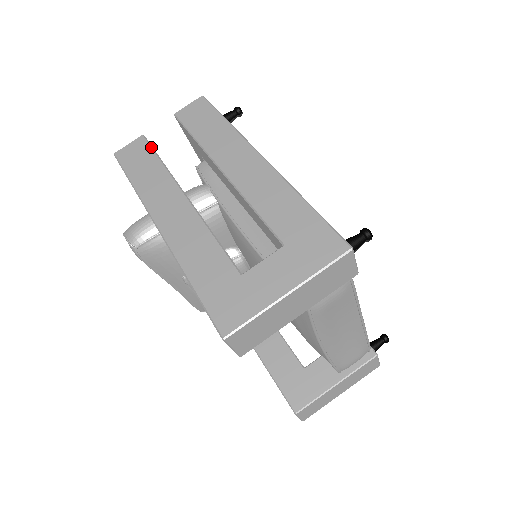
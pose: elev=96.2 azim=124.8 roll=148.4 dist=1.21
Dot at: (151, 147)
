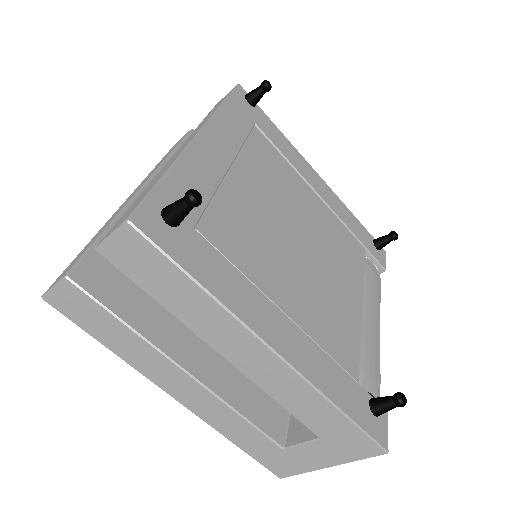
Dot at: (97, 303)
